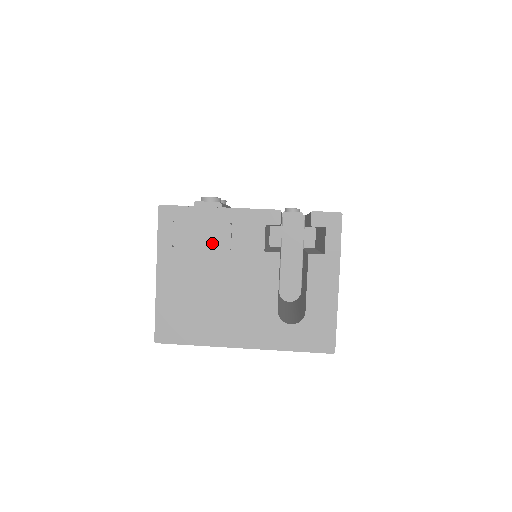
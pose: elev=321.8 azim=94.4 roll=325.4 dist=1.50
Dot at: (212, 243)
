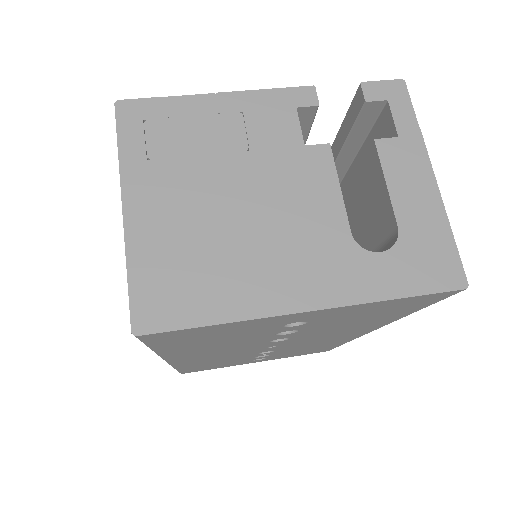
Dot at: (215, 144)
